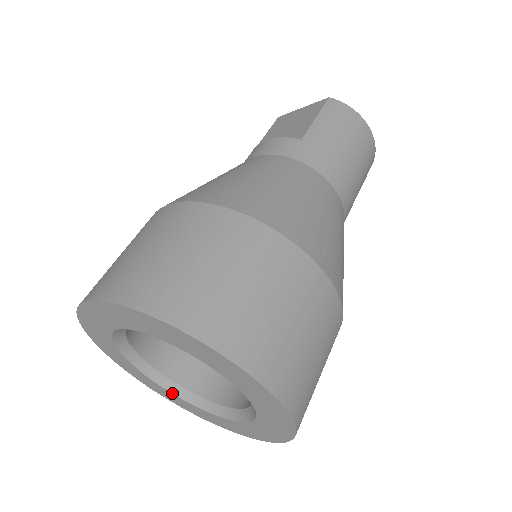
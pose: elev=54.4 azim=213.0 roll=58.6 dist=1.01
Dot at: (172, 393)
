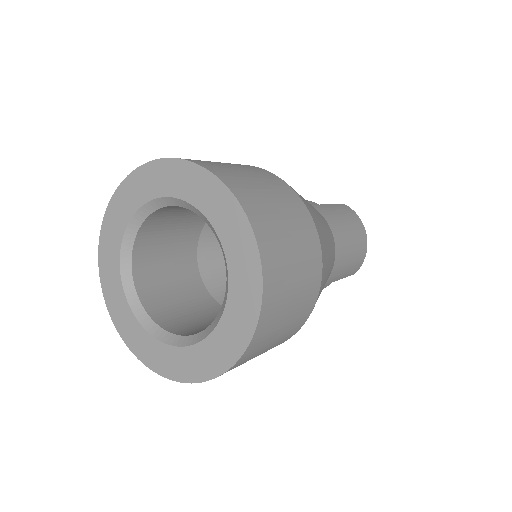
Dot at: (135, 316)
